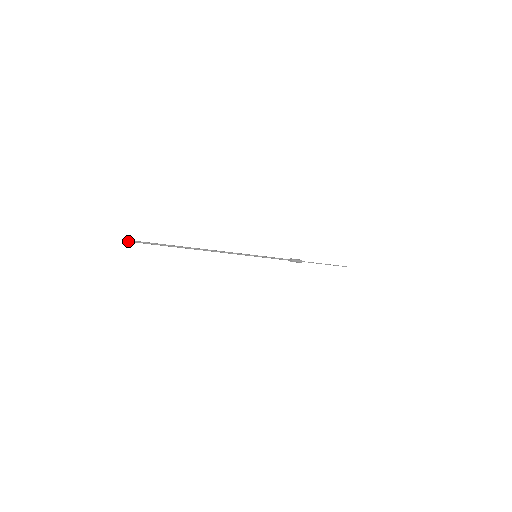
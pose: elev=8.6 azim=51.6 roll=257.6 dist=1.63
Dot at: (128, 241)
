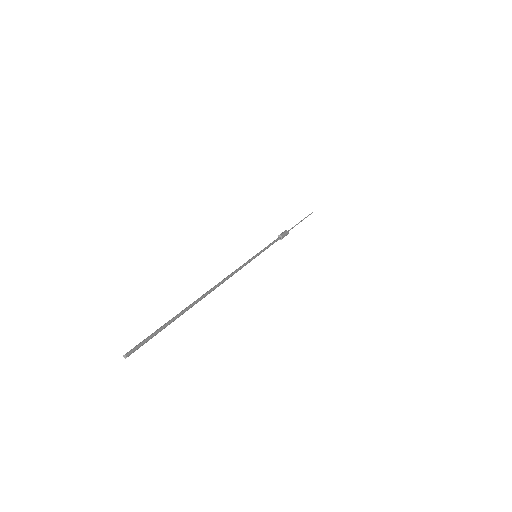
Dot at: (125, 357)
